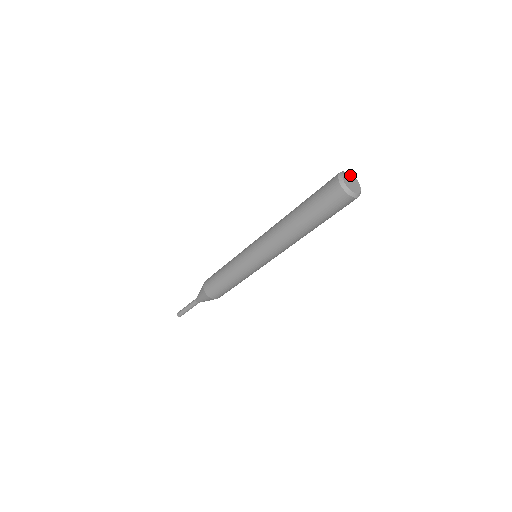
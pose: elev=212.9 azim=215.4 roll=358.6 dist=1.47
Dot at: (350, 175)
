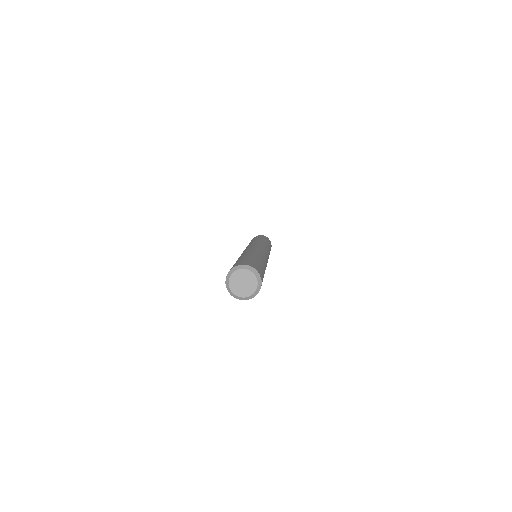
Dot at: (243, 272)
